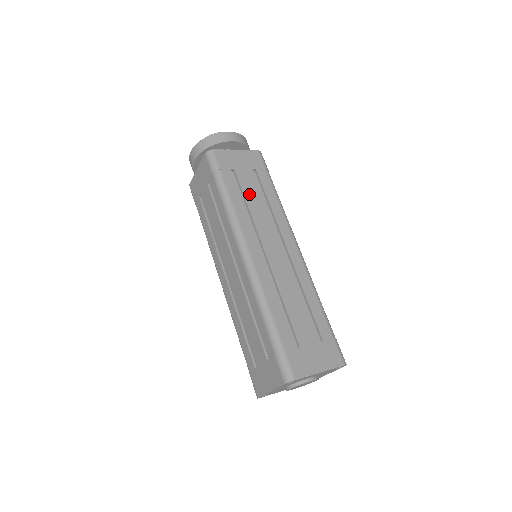
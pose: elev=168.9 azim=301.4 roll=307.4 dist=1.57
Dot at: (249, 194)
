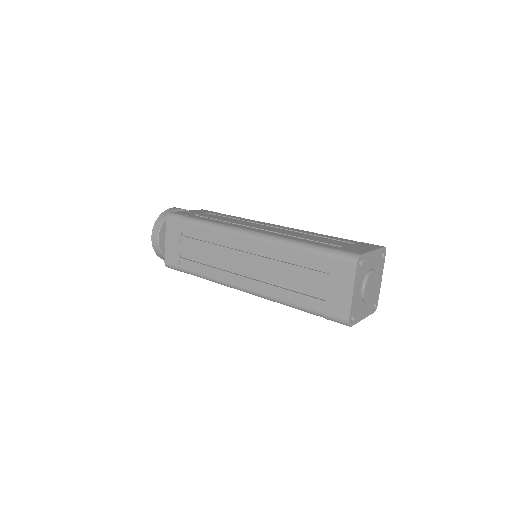
Dot at: occluded
